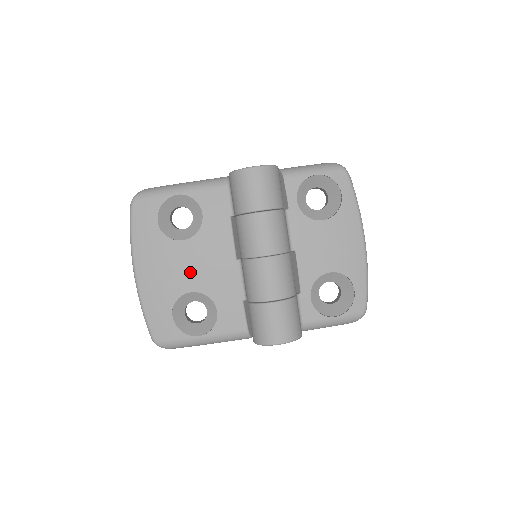
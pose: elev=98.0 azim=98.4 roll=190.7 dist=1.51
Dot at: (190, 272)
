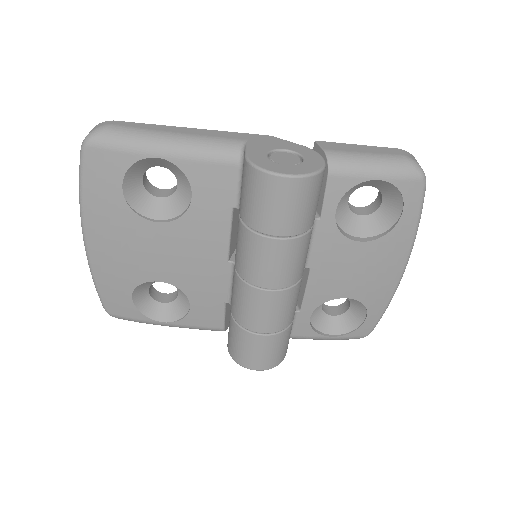
Dot at: (162, 261)
